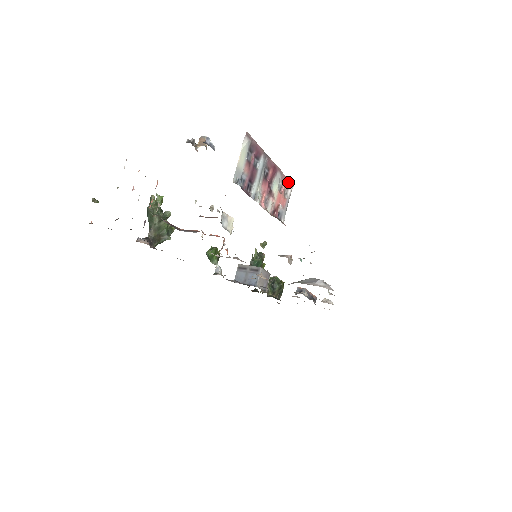
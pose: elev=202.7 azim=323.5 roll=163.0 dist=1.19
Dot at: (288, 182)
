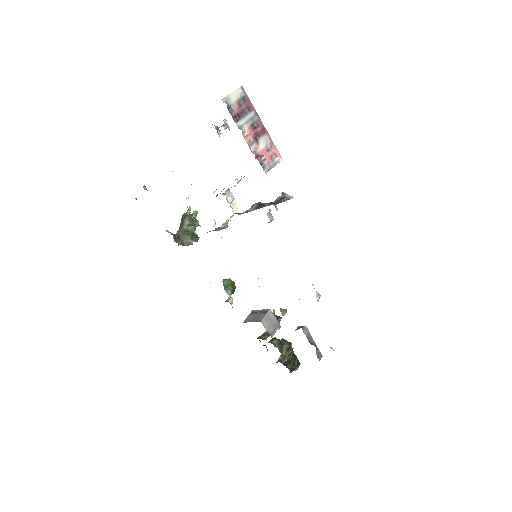
Dot at: (277, 151)
